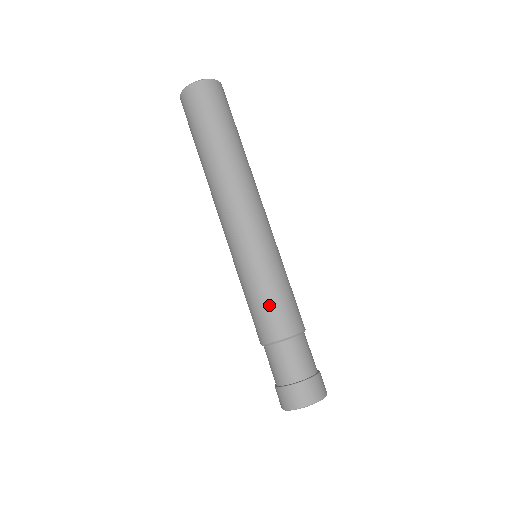
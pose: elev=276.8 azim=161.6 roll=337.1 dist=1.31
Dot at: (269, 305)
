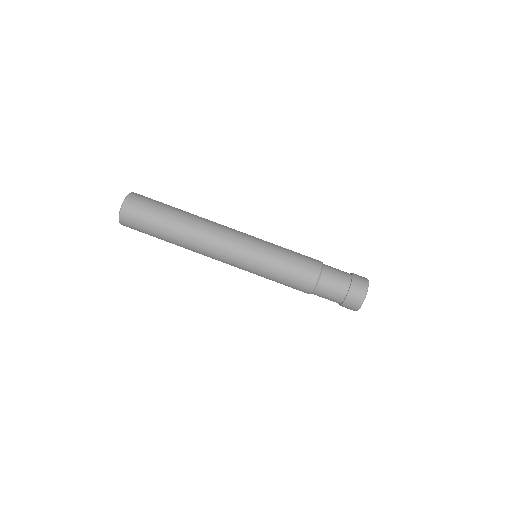
Dot at: (294, 268)
